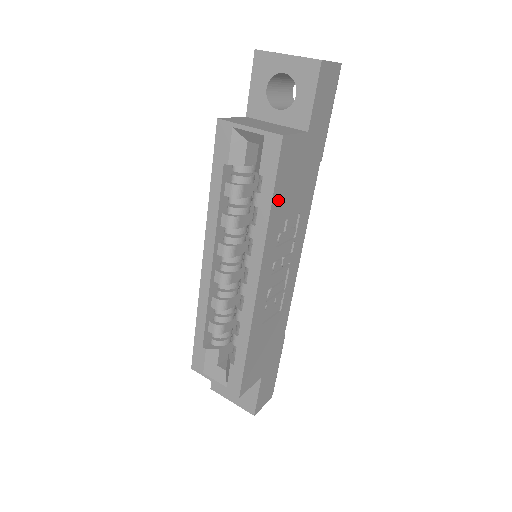
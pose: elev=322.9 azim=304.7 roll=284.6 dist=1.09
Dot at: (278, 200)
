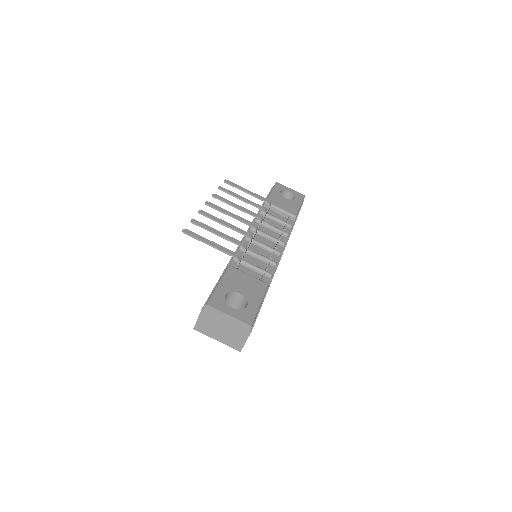
Dot at: occluded
